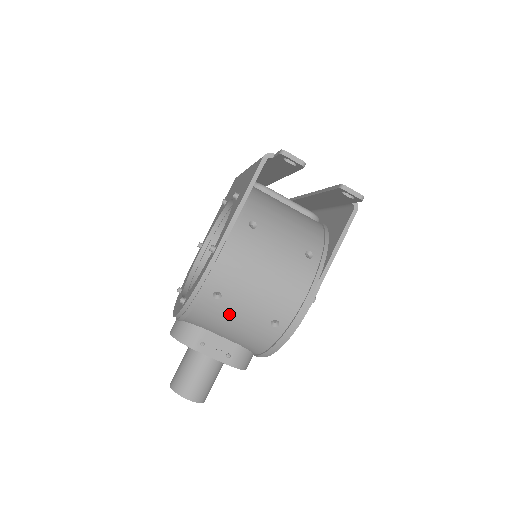
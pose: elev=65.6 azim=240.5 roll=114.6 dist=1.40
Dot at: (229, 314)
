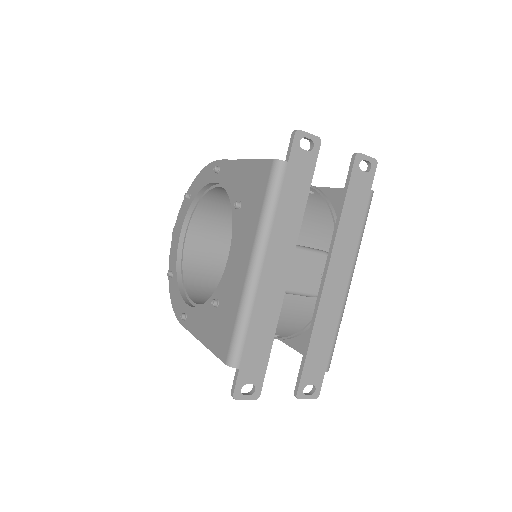
Dot at: occluded
